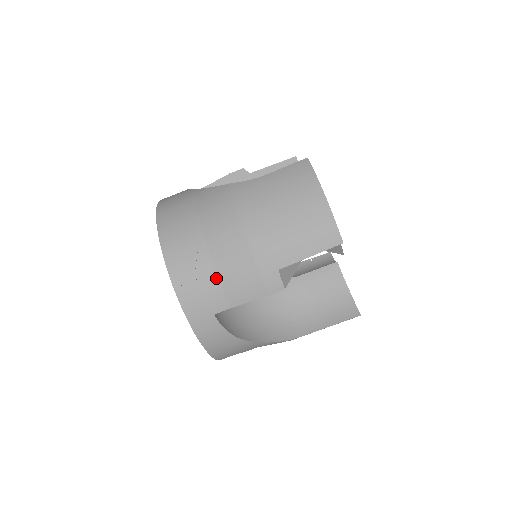
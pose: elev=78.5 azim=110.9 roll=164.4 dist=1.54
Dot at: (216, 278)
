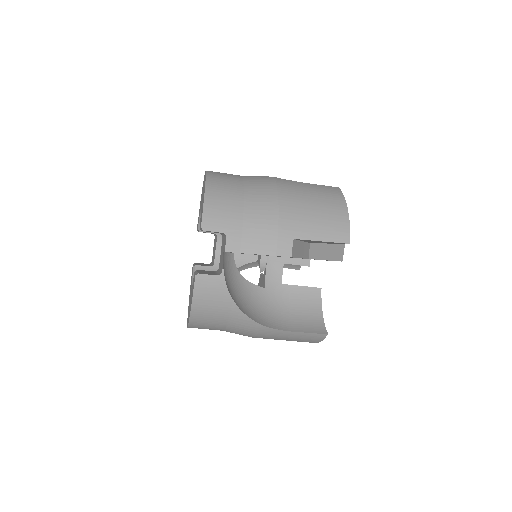
Dot at: occluded
